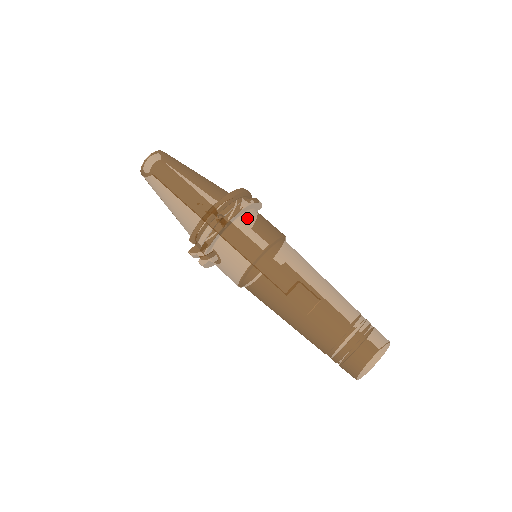
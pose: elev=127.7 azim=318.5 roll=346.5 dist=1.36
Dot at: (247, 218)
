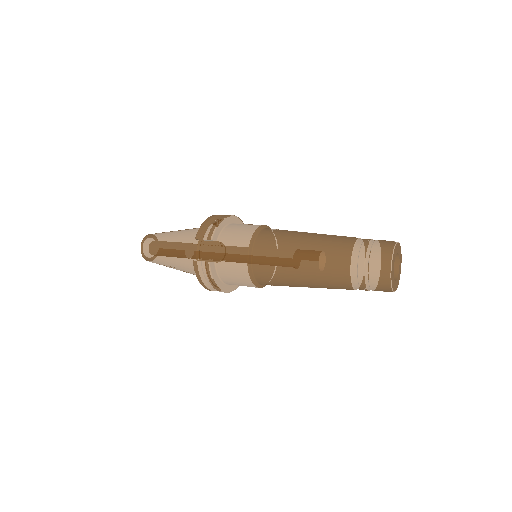
Dot at: occluded
